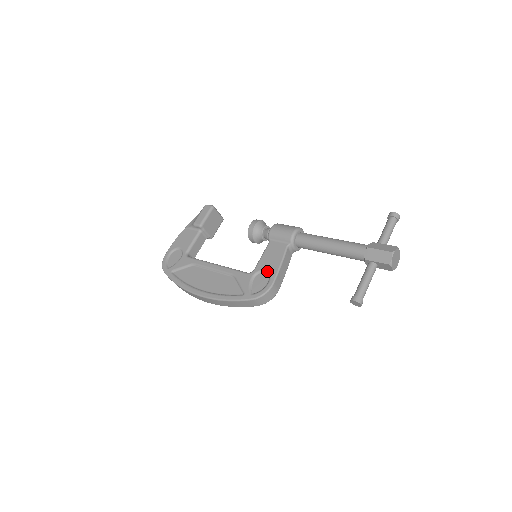
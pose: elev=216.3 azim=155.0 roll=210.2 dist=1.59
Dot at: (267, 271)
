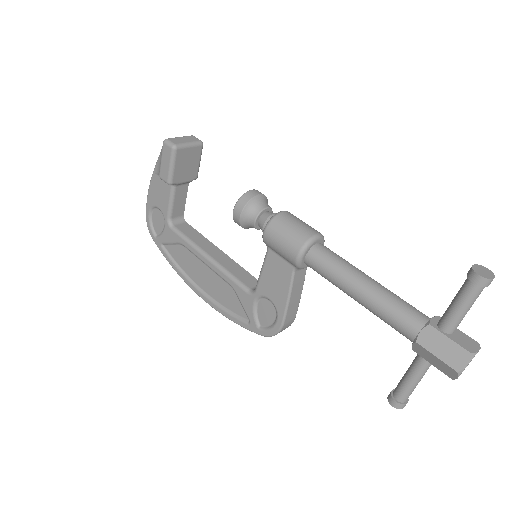
Dot at: (272, 302)
